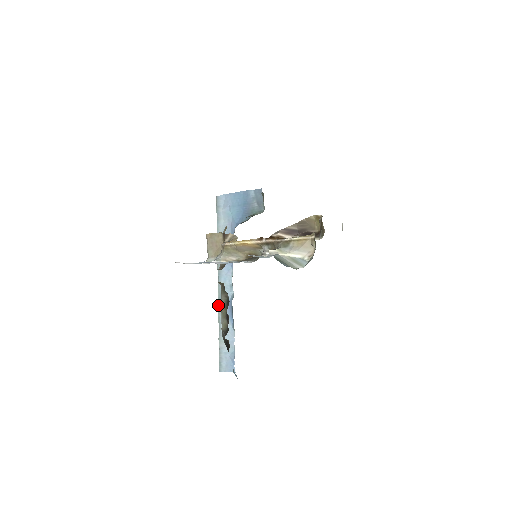
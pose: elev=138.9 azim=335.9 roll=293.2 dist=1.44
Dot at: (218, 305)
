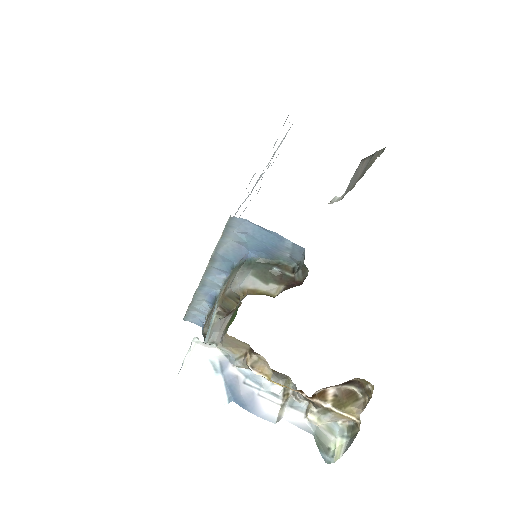
Dot at: (197, 290)
